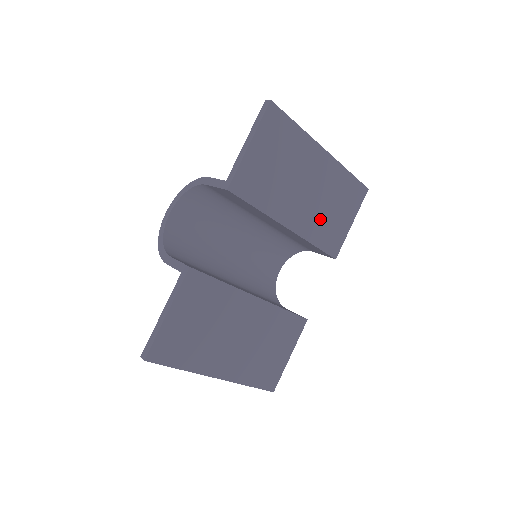
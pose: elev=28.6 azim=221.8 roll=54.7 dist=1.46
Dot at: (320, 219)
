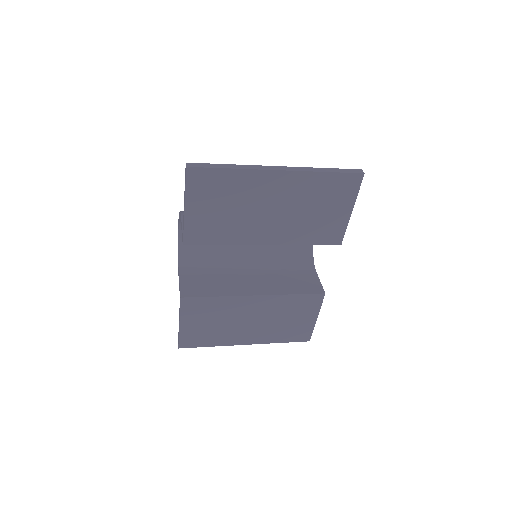
Dot at: (302, 224)
